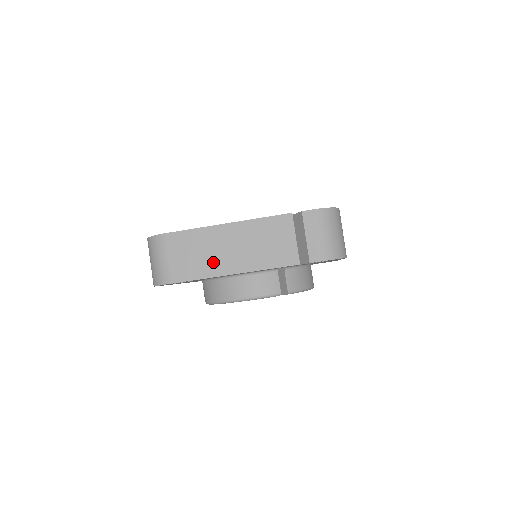
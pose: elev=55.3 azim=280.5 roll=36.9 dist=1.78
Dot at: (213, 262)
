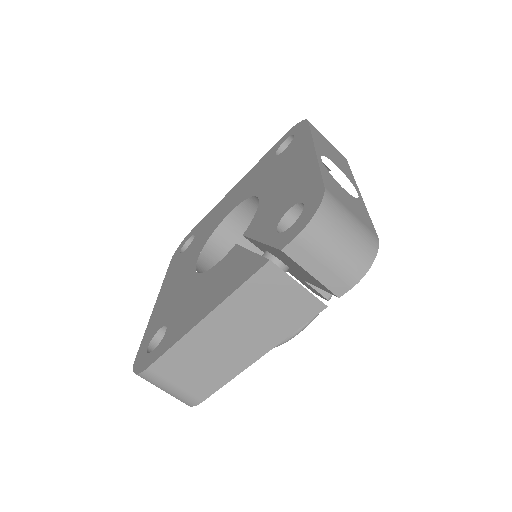
Dot at: (224, 363)
